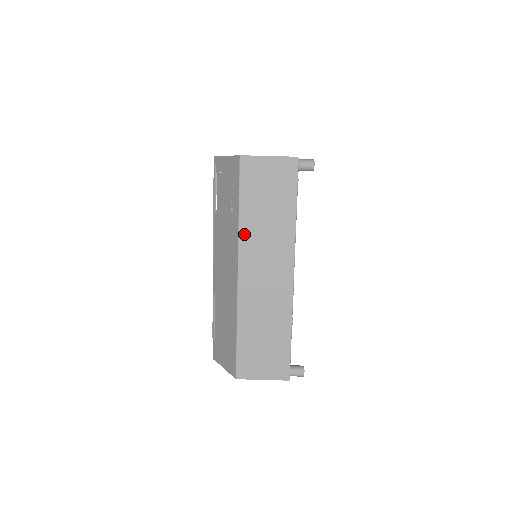
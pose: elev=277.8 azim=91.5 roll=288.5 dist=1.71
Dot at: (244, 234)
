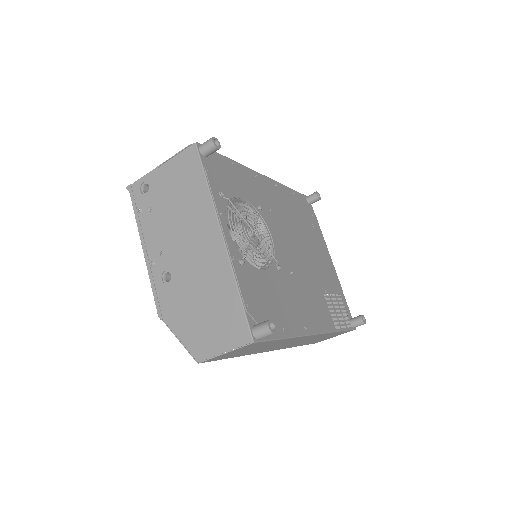
Dot at: (253, 353)
